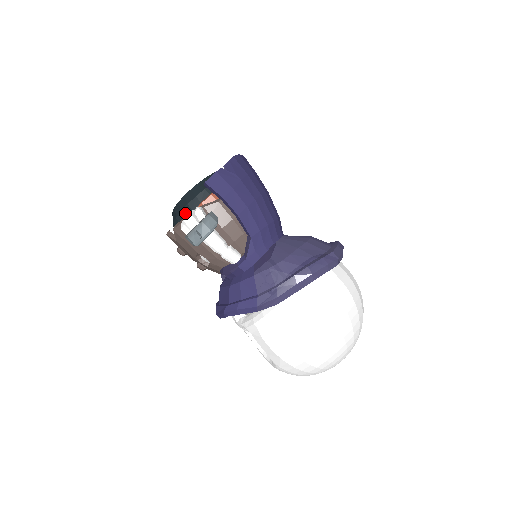
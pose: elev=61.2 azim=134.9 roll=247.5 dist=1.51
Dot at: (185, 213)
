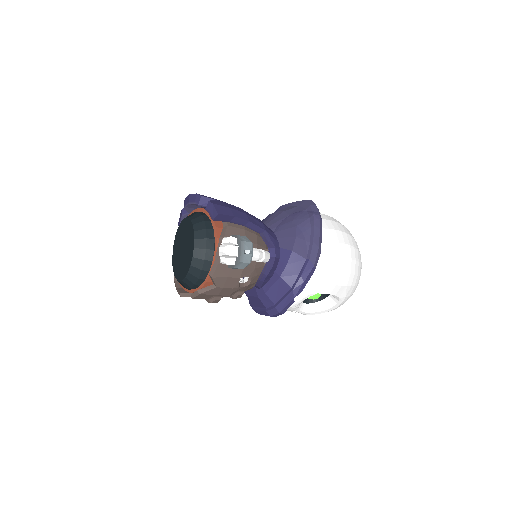
Dot at: (209, 258)
